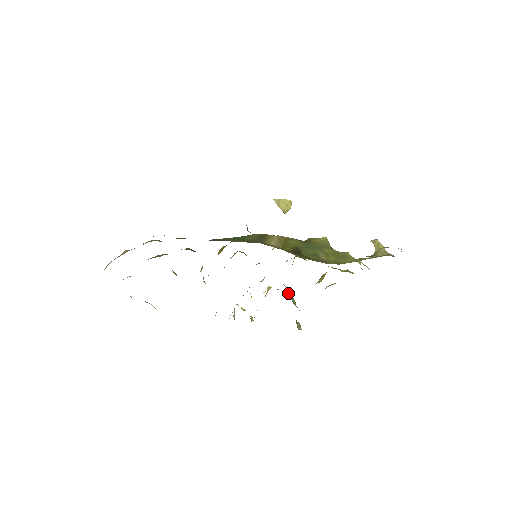
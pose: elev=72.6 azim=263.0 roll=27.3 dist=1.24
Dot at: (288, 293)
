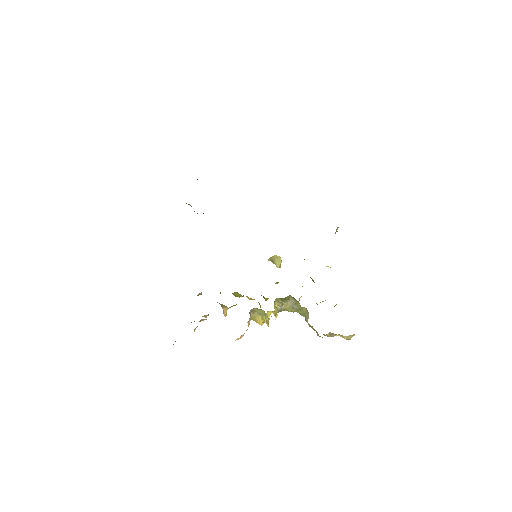
Dot at: occluded
